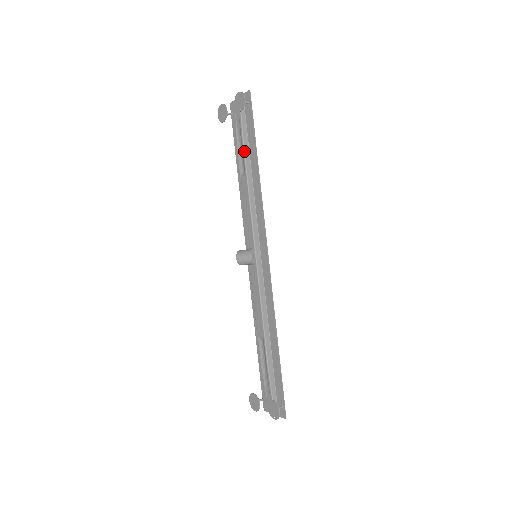
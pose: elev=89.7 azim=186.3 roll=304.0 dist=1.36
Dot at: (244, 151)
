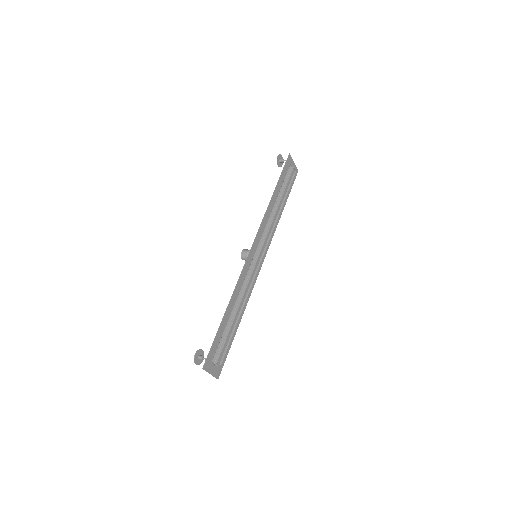
Dot at: occluded
